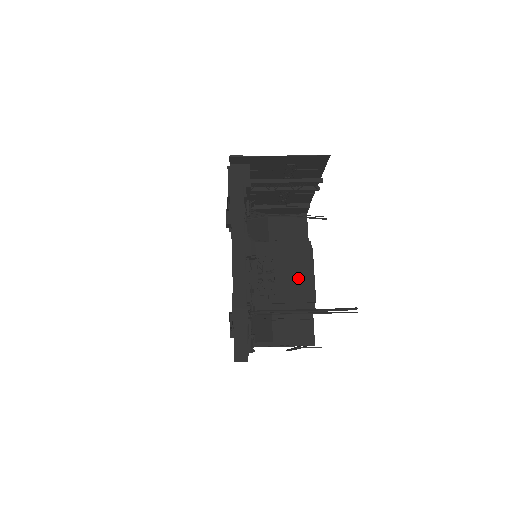
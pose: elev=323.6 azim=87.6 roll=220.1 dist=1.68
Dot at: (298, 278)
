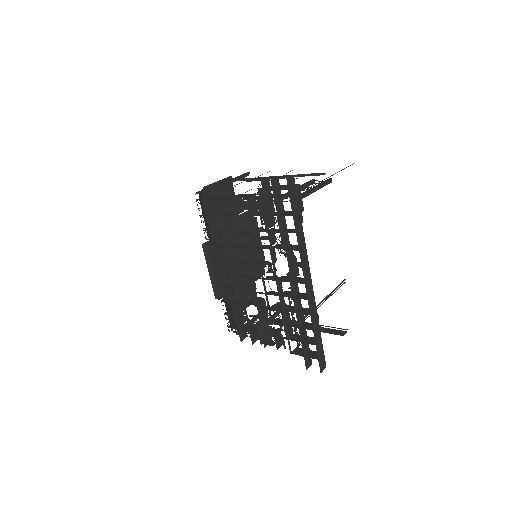
Dot at: (253, 251)
